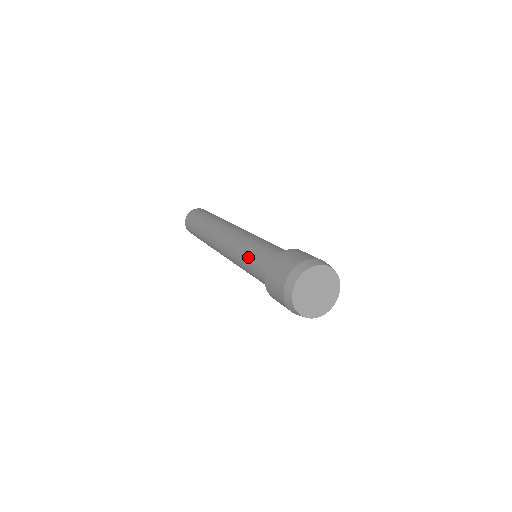
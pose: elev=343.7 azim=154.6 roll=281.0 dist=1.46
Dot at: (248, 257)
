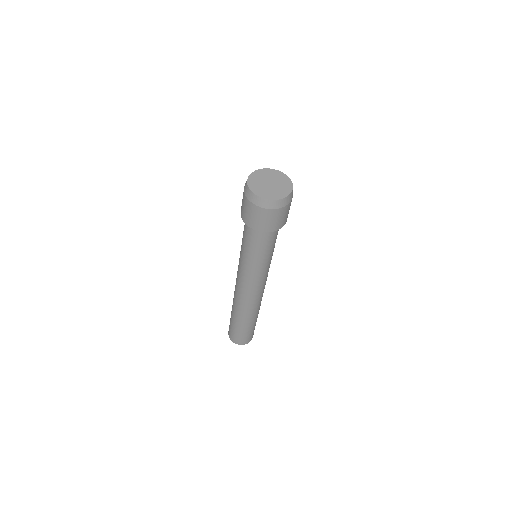
Dot at: (244, 250)
